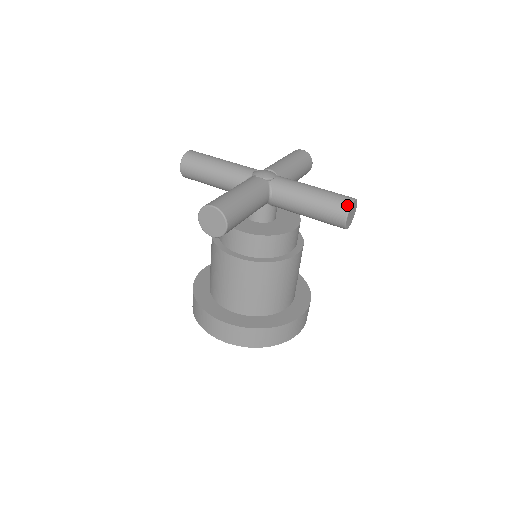
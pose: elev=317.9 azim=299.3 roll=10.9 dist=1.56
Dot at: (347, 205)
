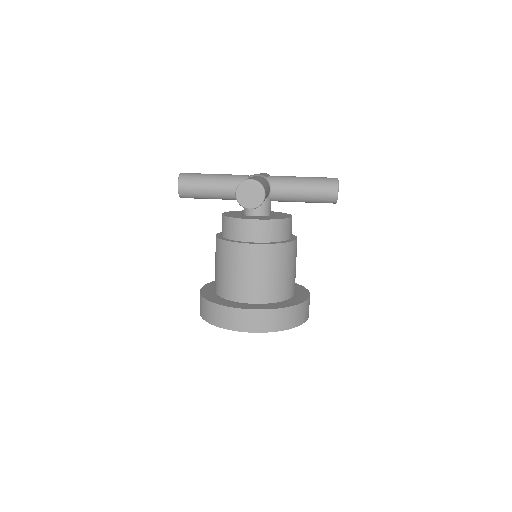
Dot at: (335, 181)
